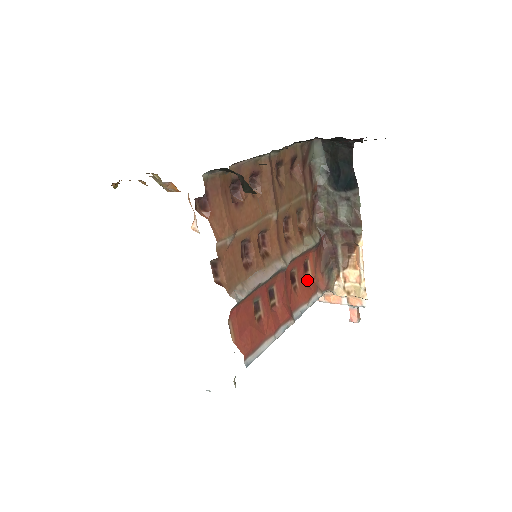
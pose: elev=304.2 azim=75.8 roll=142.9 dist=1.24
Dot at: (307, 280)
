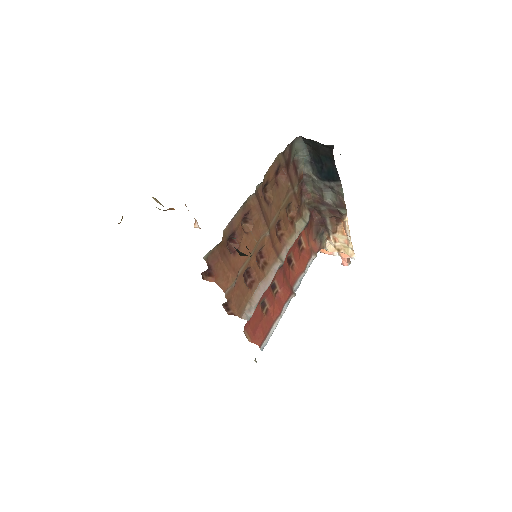
Dot at: (302, 252)
